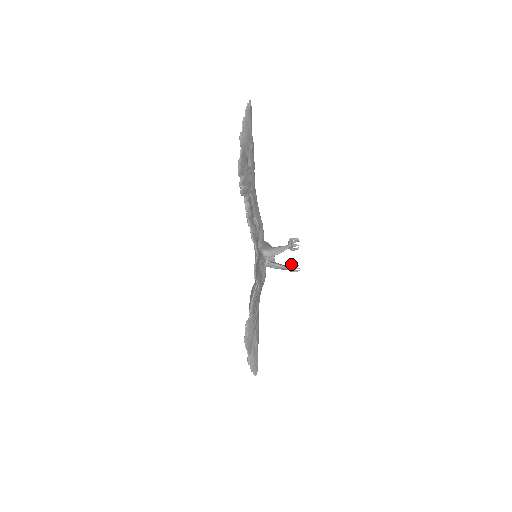
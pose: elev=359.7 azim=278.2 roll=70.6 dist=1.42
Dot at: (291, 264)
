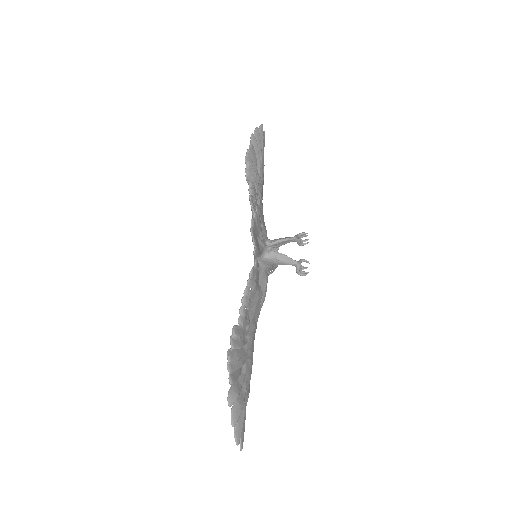
Dot at: occluded
